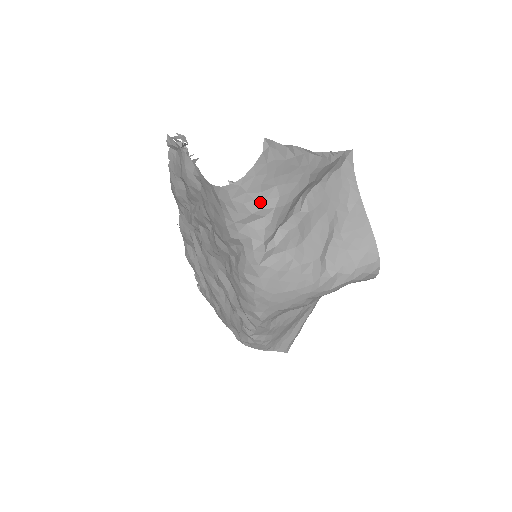
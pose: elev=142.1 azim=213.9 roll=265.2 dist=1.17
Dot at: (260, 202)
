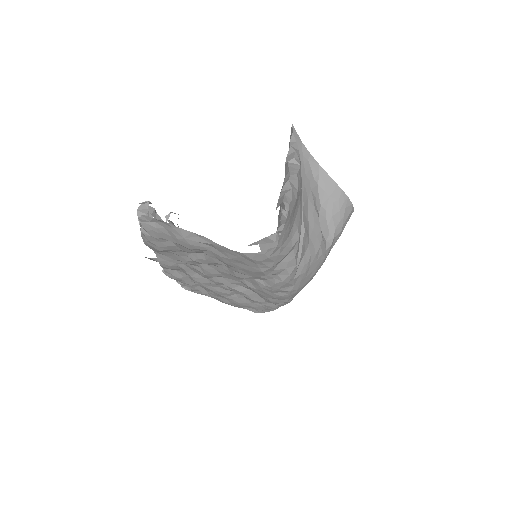
Dot at: (289, 244)
